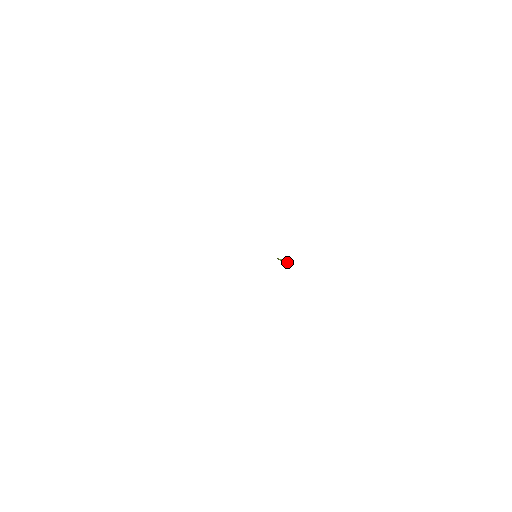
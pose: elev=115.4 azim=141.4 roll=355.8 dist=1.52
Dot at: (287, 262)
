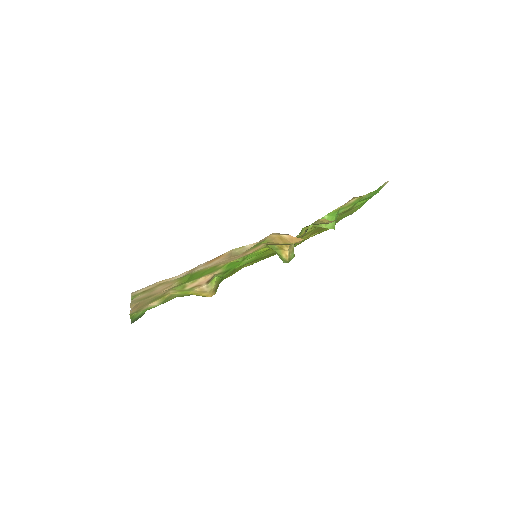
Dot at: (284, 252)
